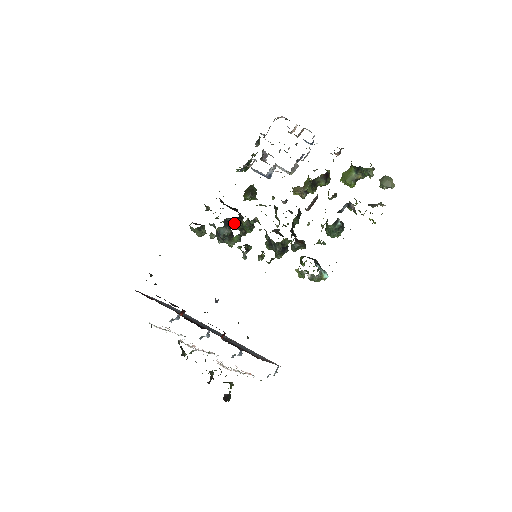
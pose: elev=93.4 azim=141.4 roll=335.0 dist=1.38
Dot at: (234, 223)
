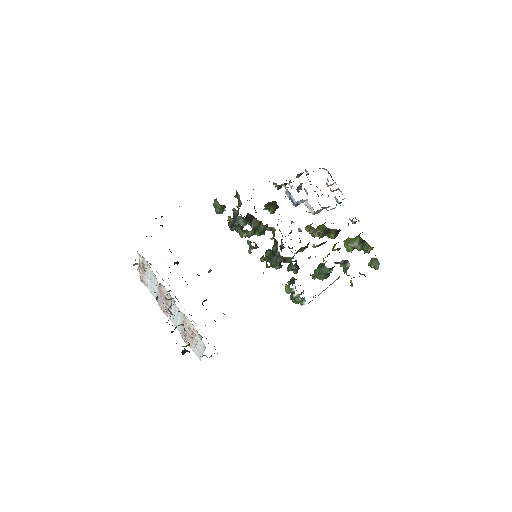
Dot at: (253, 221)
